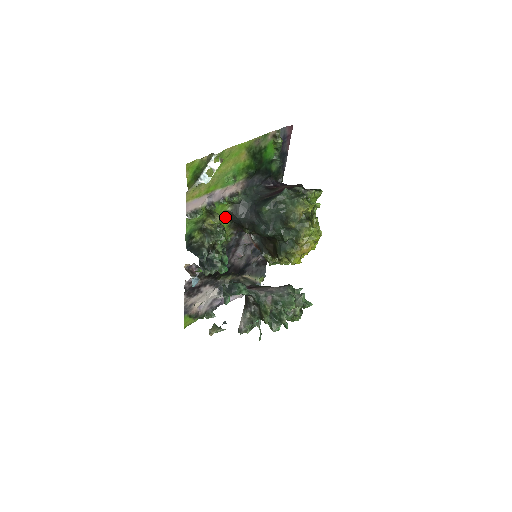
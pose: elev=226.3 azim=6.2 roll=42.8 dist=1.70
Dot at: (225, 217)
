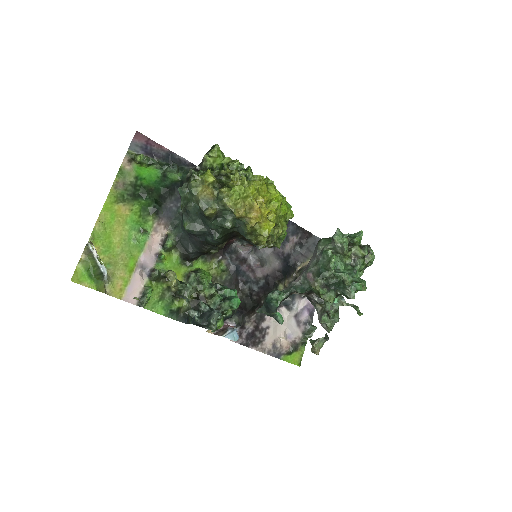
Dot at: (187, 262)
